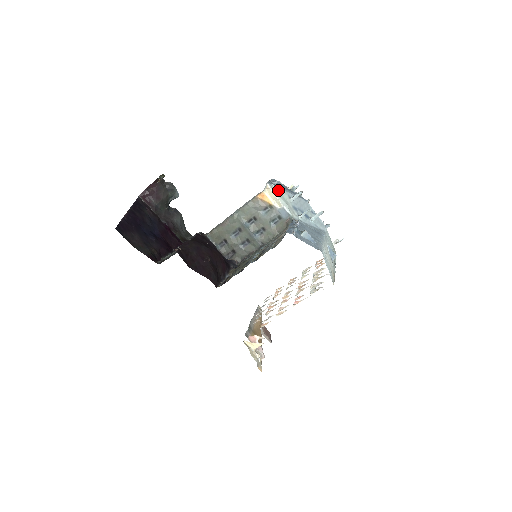
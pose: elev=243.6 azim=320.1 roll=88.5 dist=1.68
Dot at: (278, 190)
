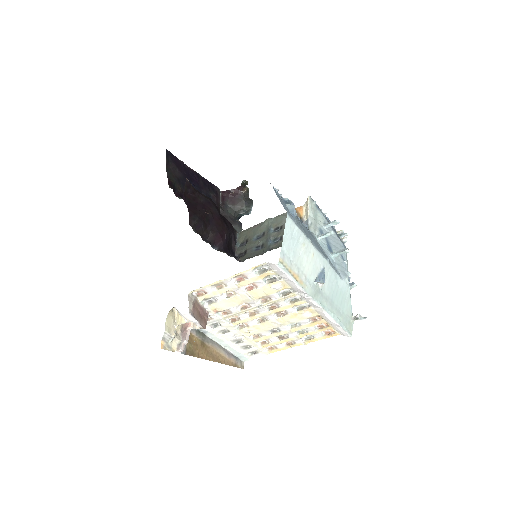
Dot at: (317, 209)
